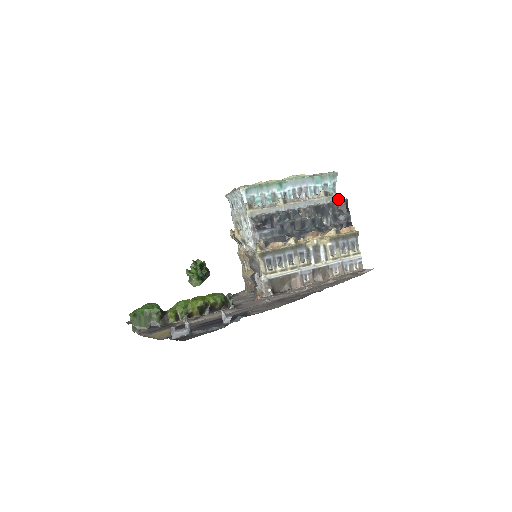
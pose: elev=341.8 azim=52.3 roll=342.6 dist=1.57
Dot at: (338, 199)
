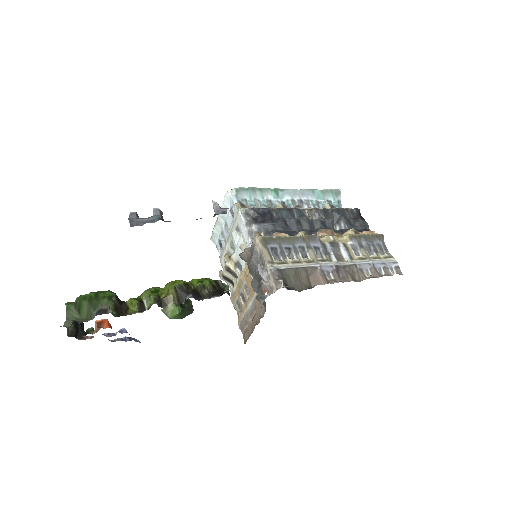
Dot at: occluded
